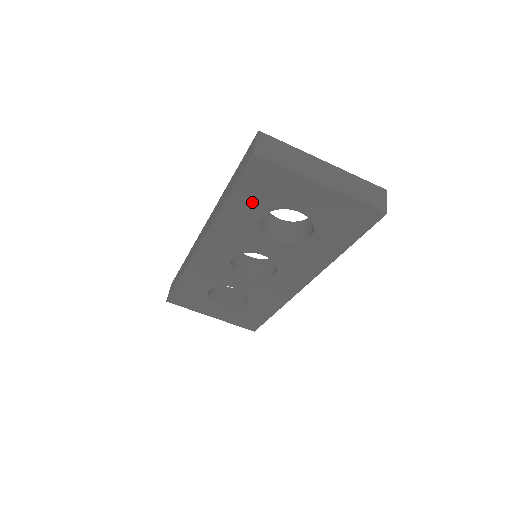
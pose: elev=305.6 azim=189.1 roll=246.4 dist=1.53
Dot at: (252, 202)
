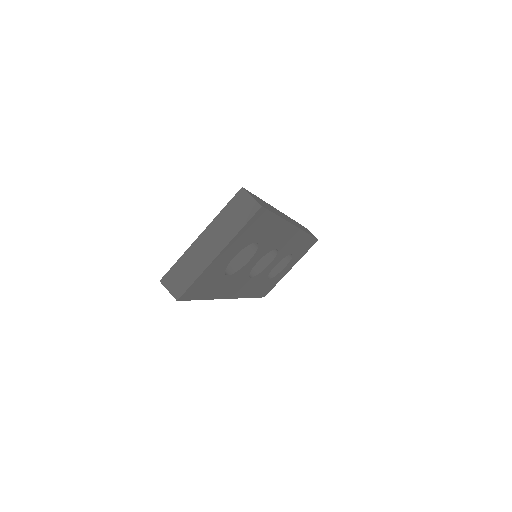
Dot at: (212, 286)
